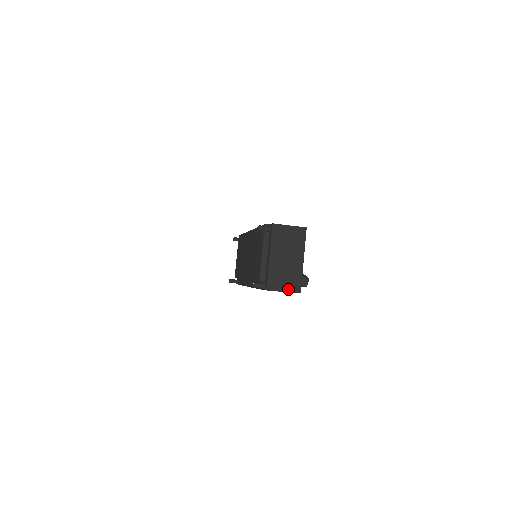
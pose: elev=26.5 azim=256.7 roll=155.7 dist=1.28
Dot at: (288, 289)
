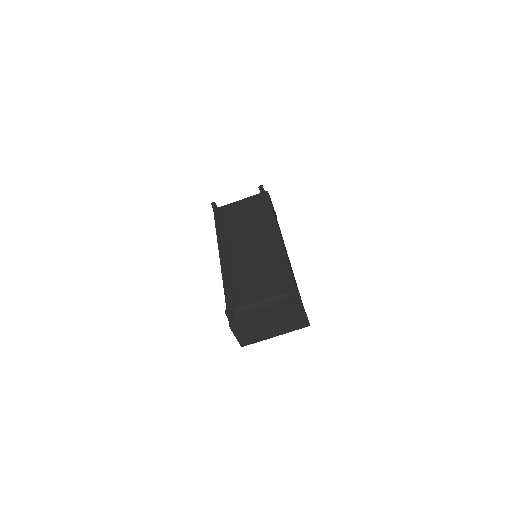
Dot at: (240, 339)
